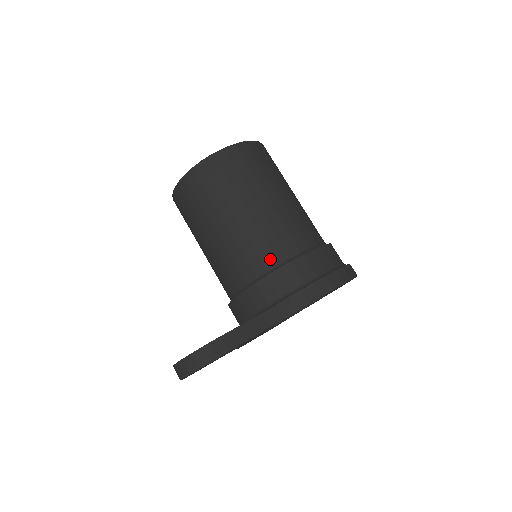
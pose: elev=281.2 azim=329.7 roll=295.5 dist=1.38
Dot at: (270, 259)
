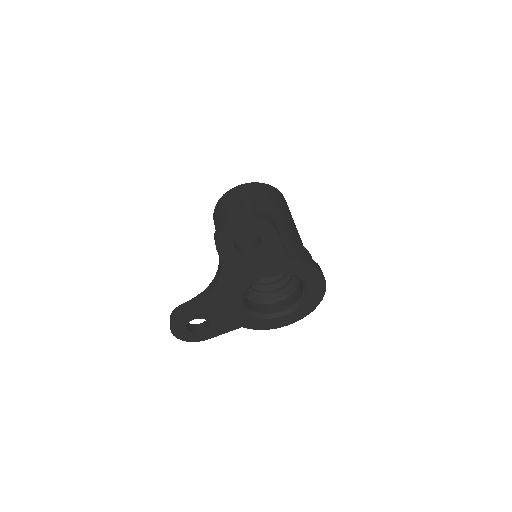
Dot at: (294, 240)
